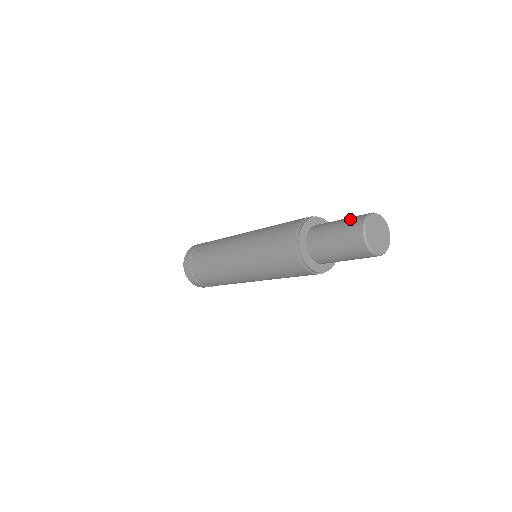
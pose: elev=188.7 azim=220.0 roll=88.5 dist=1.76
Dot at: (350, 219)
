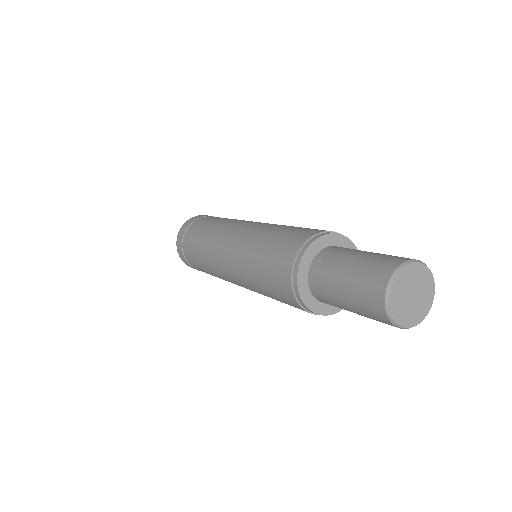
Dot at: occluded
